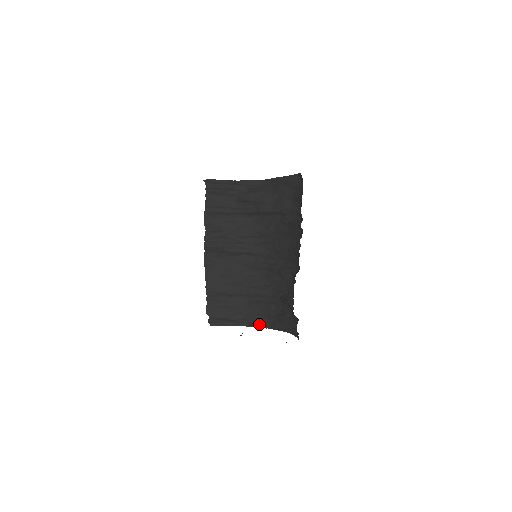
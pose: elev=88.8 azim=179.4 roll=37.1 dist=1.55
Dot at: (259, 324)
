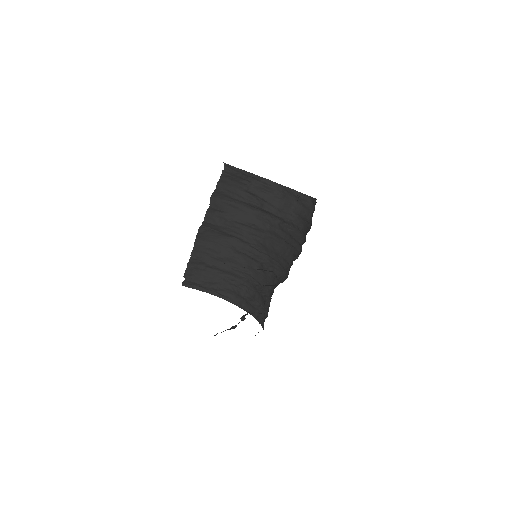
Dot at: (225, 297)
